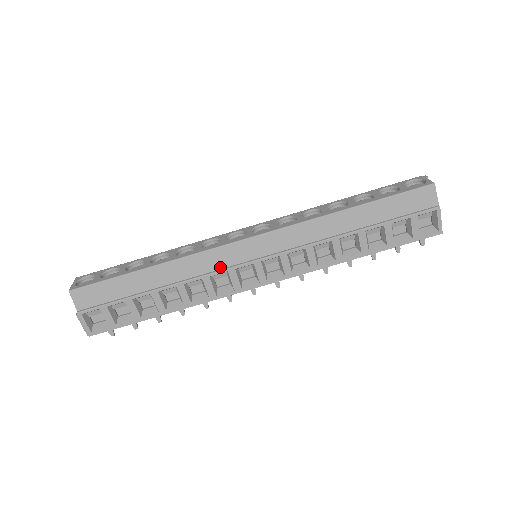
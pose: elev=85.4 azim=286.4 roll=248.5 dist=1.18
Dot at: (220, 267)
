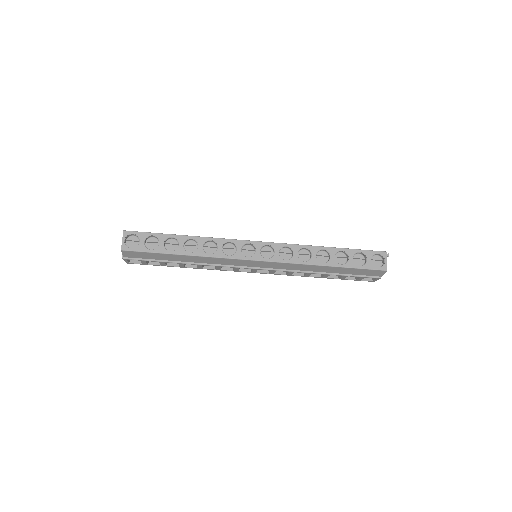
Dot at: (230, 264)
